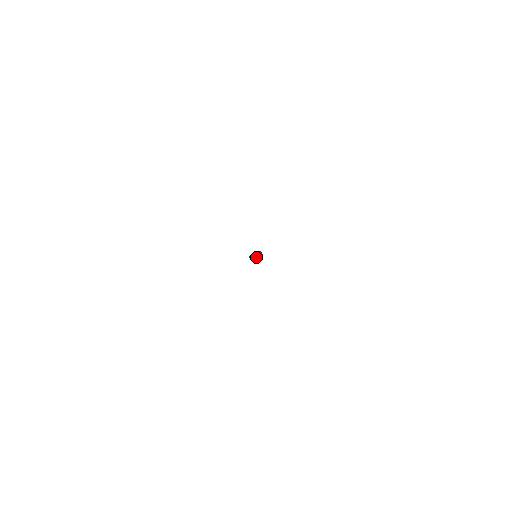
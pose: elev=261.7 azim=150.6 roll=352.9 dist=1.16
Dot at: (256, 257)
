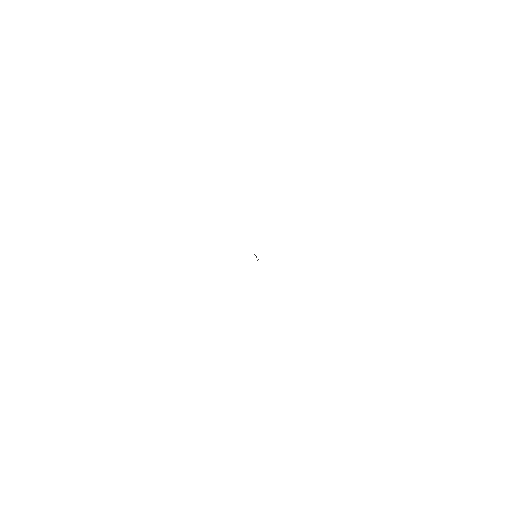
Dot at: (256, 256)
